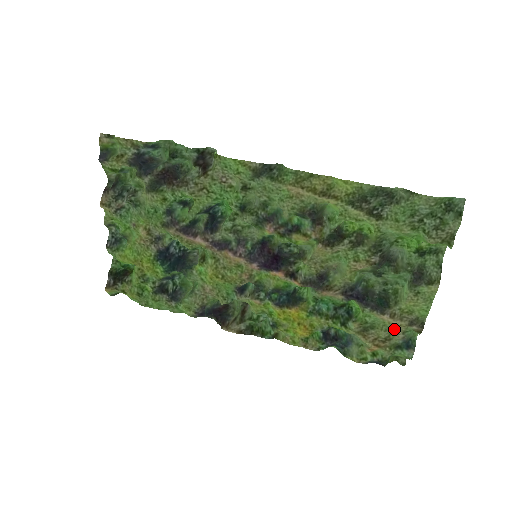
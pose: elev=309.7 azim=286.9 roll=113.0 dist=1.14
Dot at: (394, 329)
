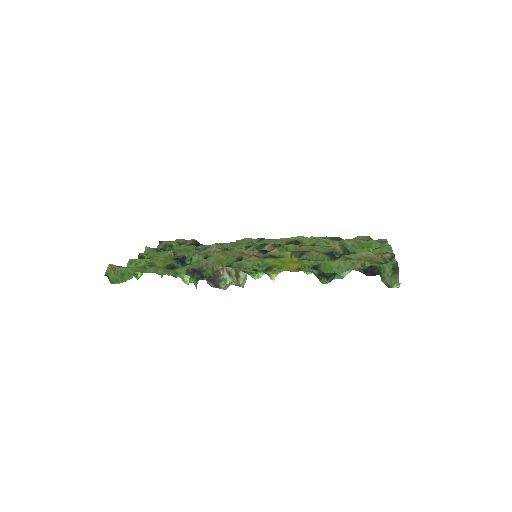
Dot at: occluded
